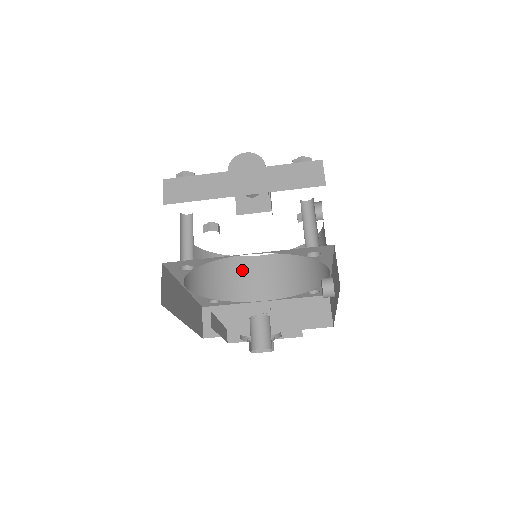
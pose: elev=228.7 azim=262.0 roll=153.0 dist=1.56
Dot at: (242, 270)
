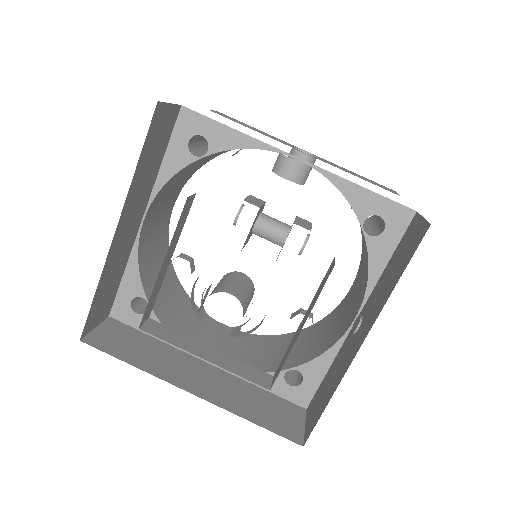
Dot at: (332, 321)
